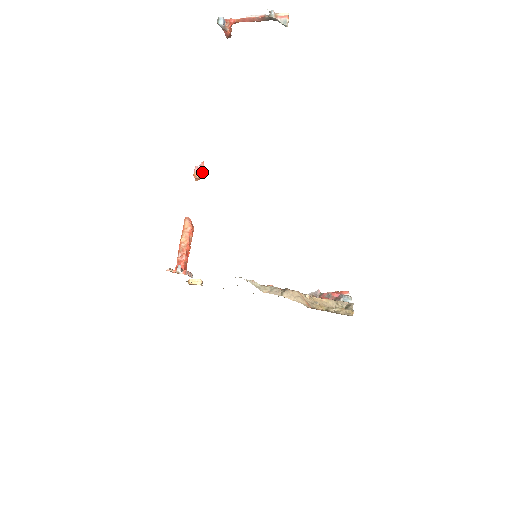
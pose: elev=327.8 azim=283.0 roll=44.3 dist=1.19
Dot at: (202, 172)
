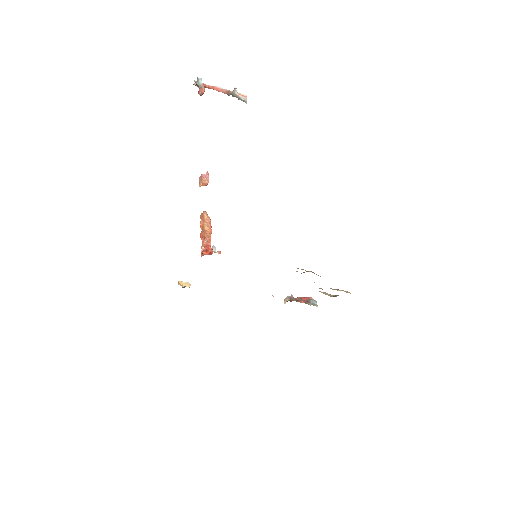
Dot at: occluded
